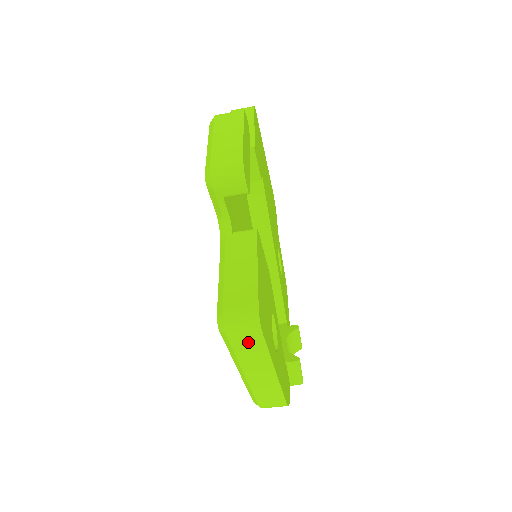
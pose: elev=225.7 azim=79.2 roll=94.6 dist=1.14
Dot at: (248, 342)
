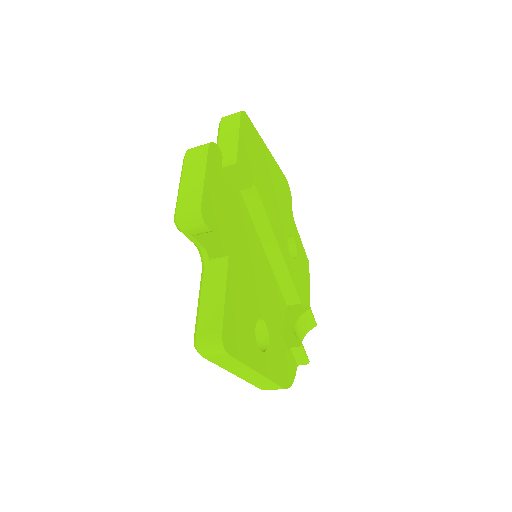
Dot at: (222, 359)
